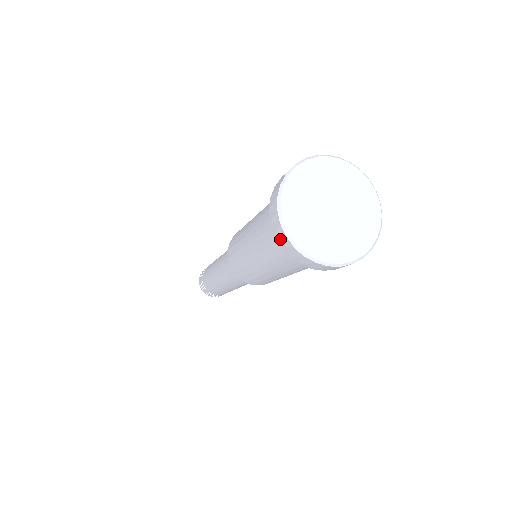
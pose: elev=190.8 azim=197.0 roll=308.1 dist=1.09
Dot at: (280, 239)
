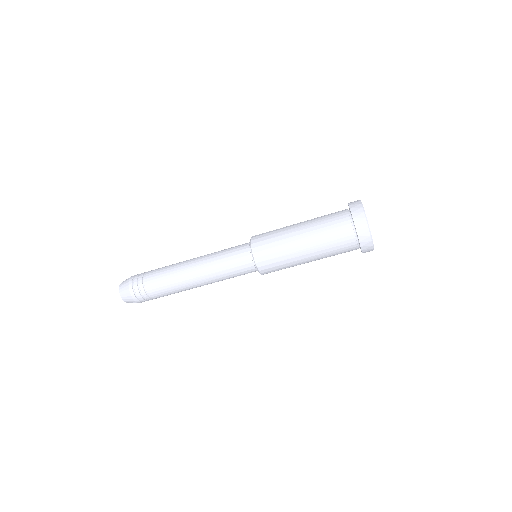
Dot at: (358, 220)
